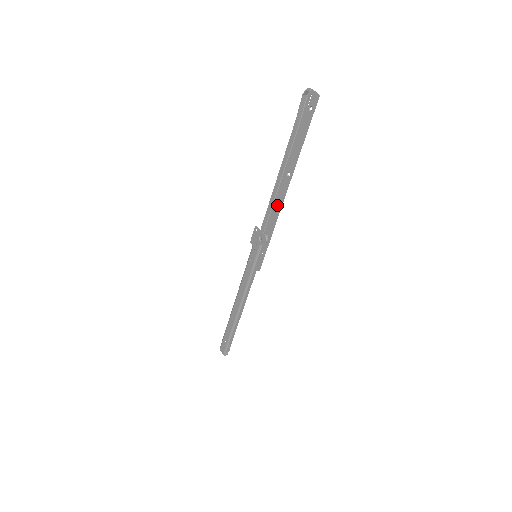
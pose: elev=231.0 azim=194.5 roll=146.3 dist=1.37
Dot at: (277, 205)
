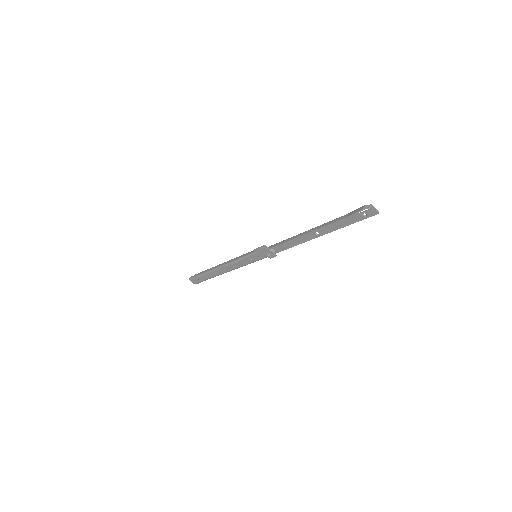
Dot at: (294, 242)
